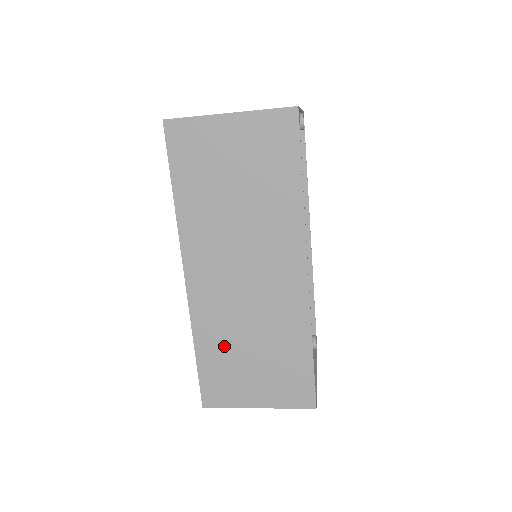
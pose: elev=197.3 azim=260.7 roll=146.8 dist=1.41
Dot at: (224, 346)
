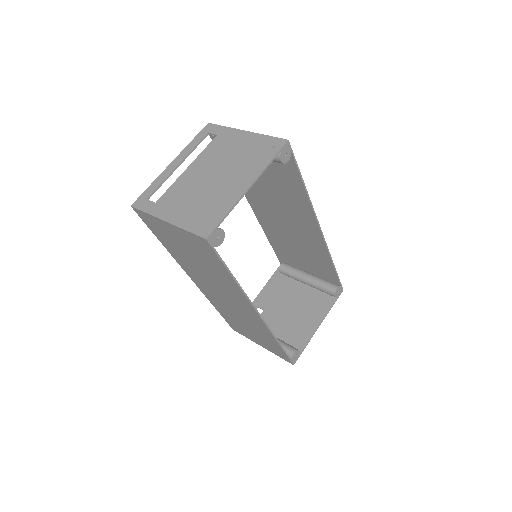
Dot at: (230, 316)
